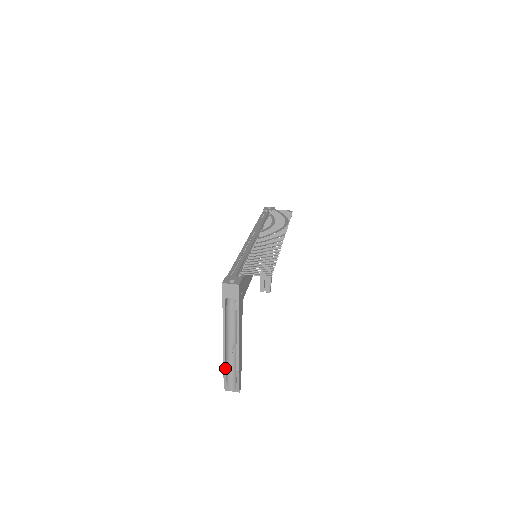
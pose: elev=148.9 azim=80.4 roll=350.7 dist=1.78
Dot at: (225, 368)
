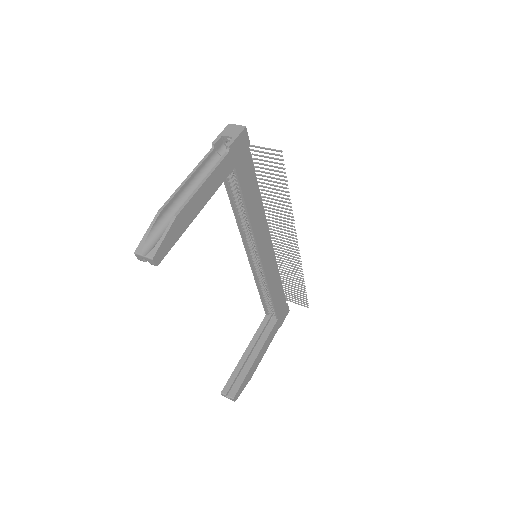
Dot at: (162, 212)
